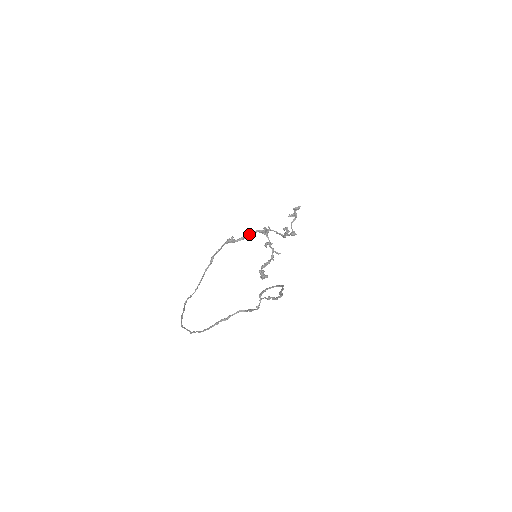
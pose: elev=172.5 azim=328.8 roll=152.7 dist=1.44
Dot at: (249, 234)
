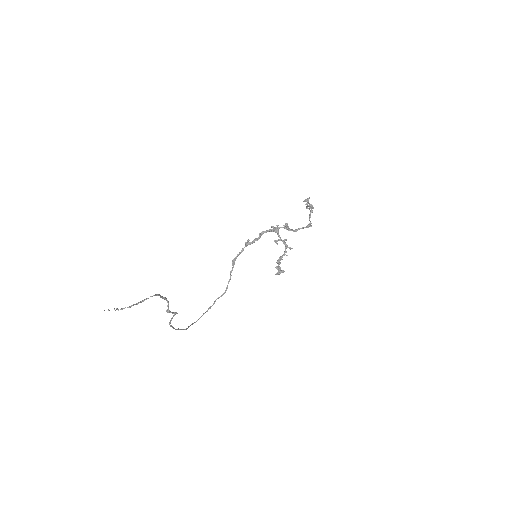
Dot at: (261, 235)
